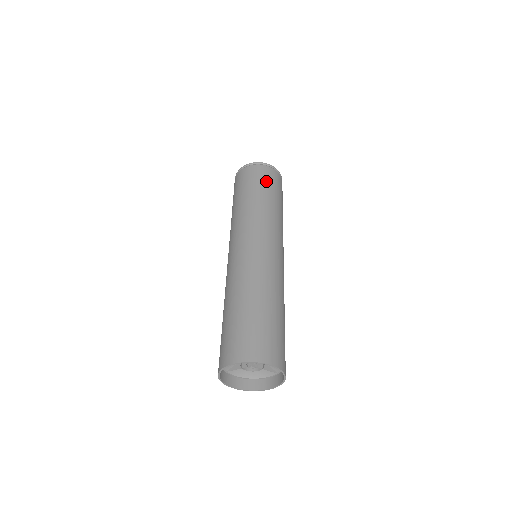
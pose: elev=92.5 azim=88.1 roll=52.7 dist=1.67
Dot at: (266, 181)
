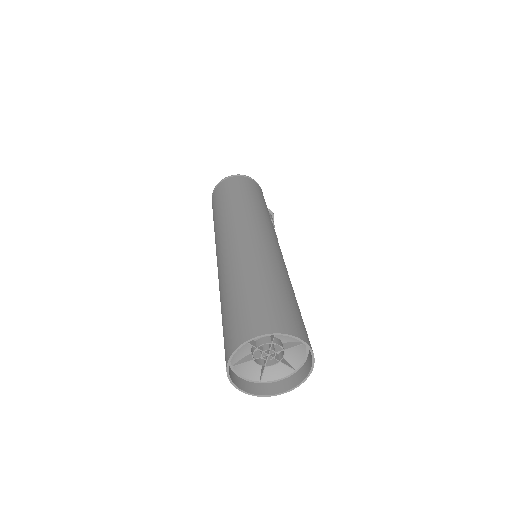
Dot at: (225, 191)
